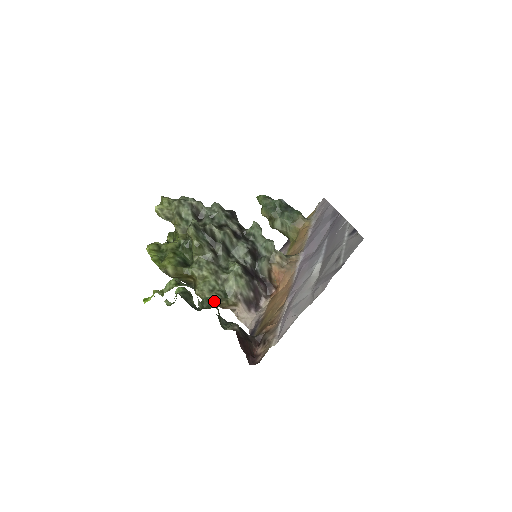
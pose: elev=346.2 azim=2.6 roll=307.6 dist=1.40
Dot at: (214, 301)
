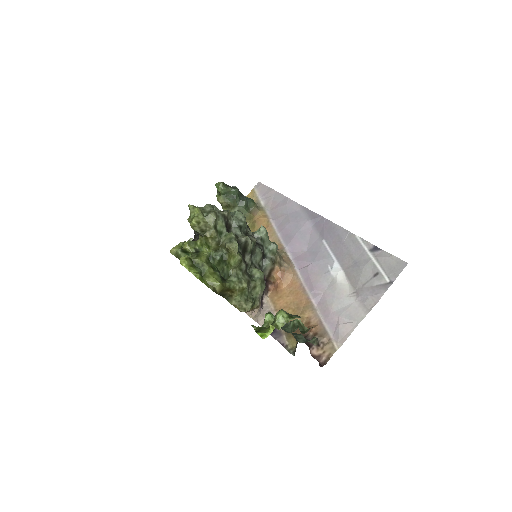
Dot at: occluded
